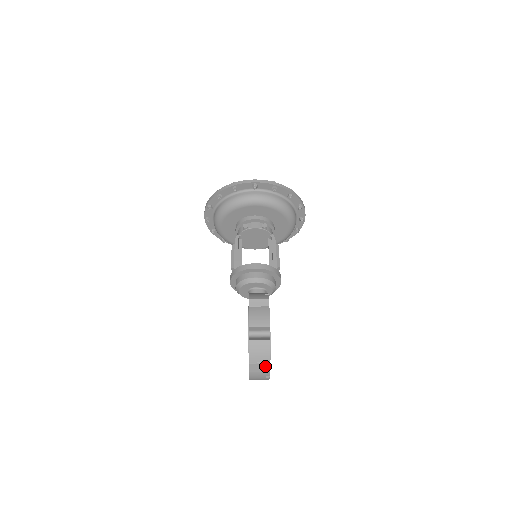
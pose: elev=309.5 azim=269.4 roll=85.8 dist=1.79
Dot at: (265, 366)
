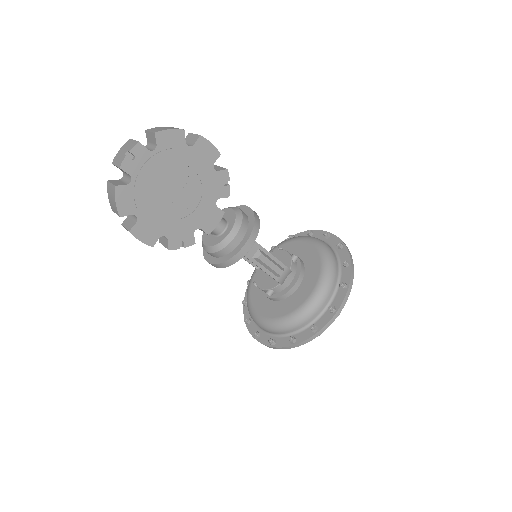
Dot at: (143, 146)
